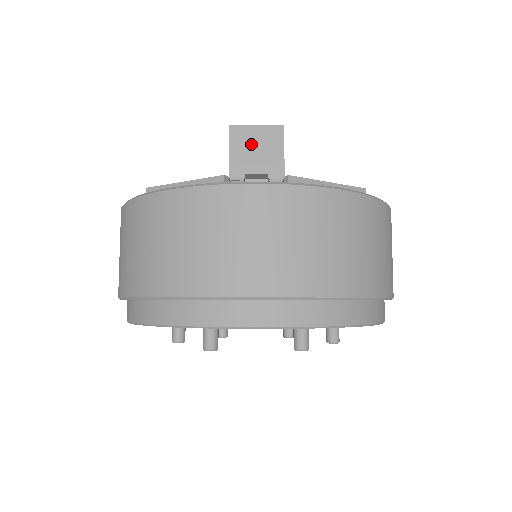
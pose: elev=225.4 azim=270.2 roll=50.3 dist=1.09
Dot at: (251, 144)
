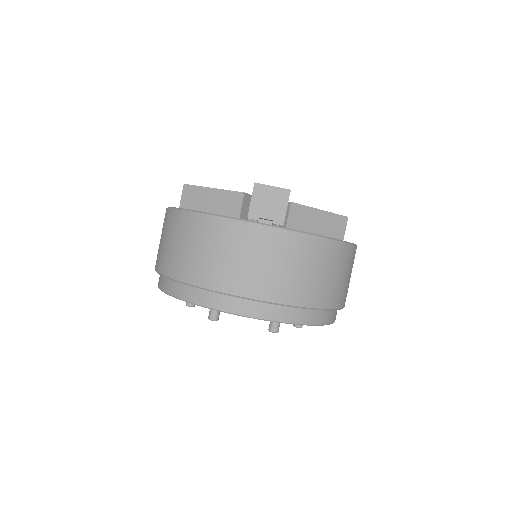
Dot at: (266, 198)
